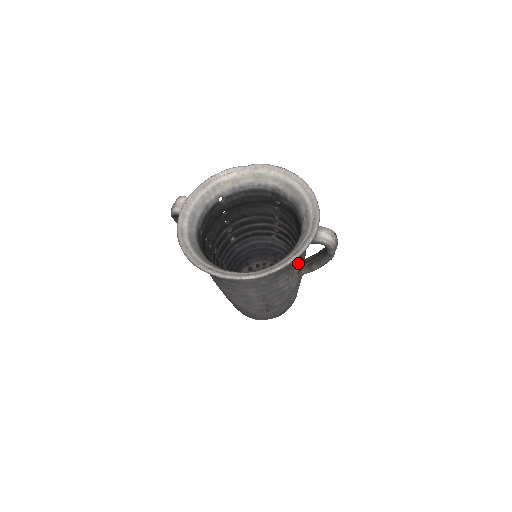
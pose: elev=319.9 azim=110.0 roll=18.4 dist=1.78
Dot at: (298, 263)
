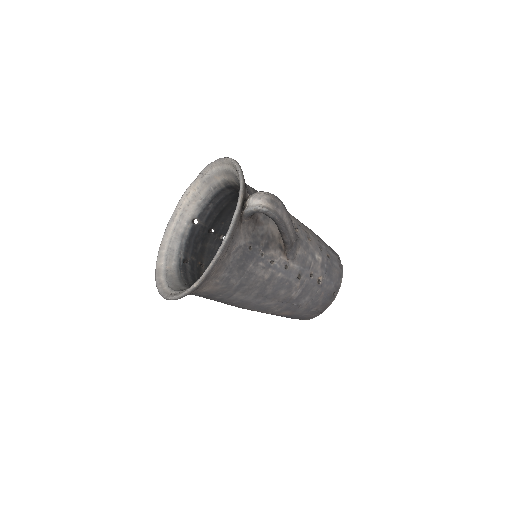
Dot at: (267, 244)
